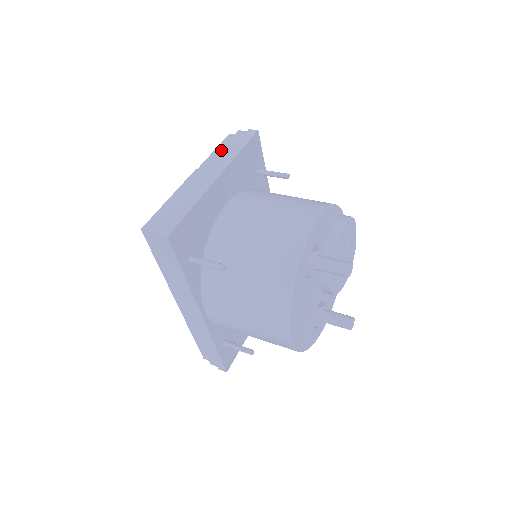
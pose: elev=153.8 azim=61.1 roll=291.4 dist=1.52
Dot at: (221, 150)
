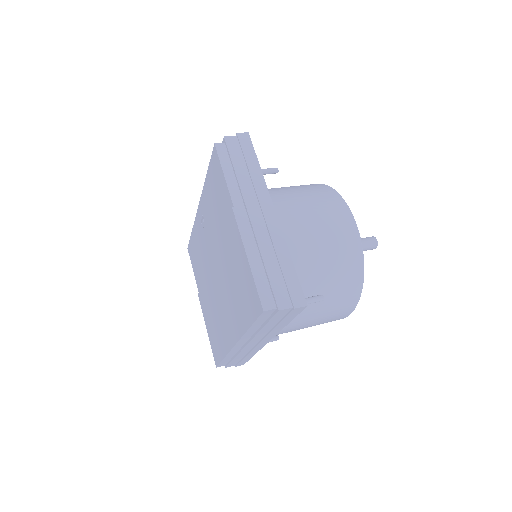
Dot at: (236, 172)
